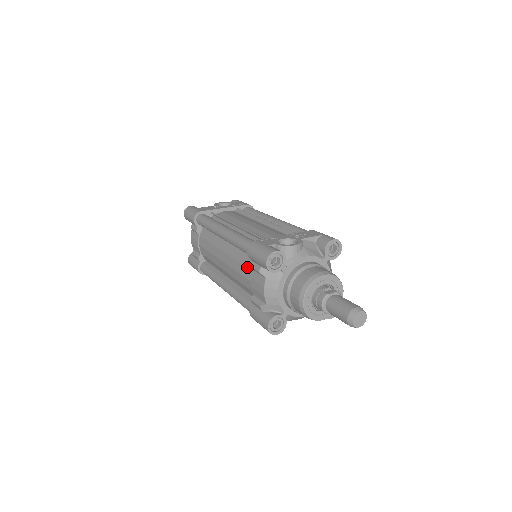
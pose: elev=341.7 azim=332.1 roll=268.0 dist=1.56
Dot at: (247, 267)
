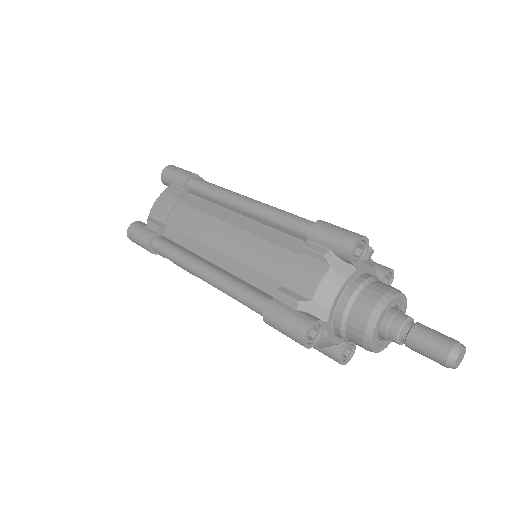
Dot at: (287, 249)
